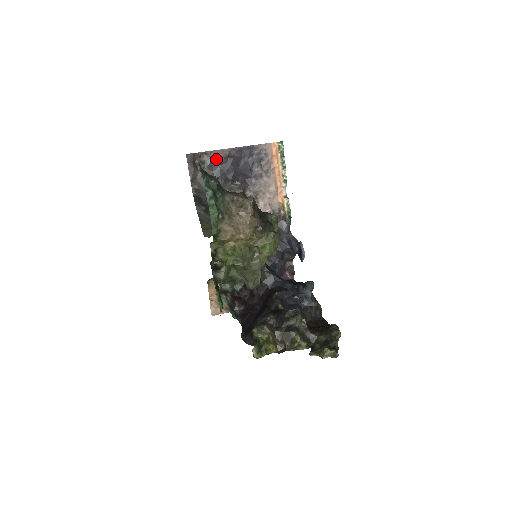
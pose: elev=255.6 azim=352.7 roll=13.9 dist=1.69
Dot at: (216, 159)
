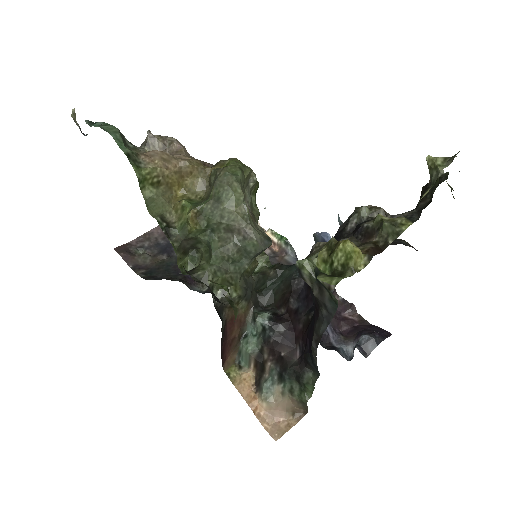
Dot at: (155, 238)
